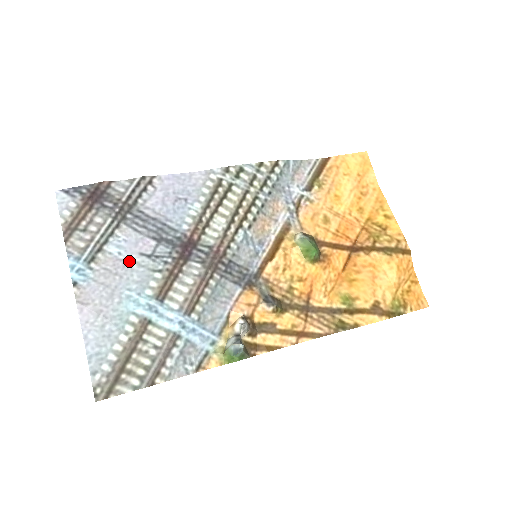
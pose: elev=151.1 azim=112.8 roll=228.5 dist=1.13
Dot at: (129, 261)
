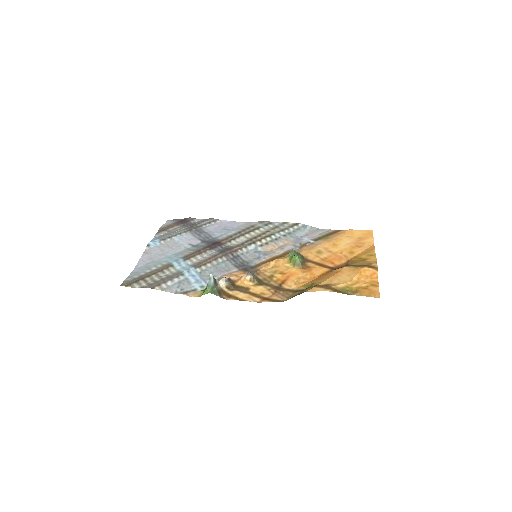
Dot at: (181, 245)
